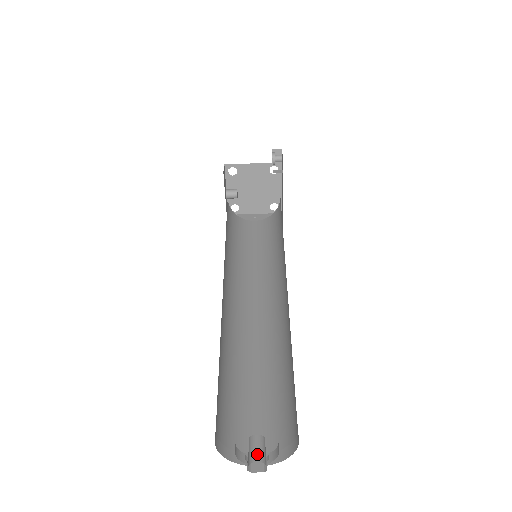
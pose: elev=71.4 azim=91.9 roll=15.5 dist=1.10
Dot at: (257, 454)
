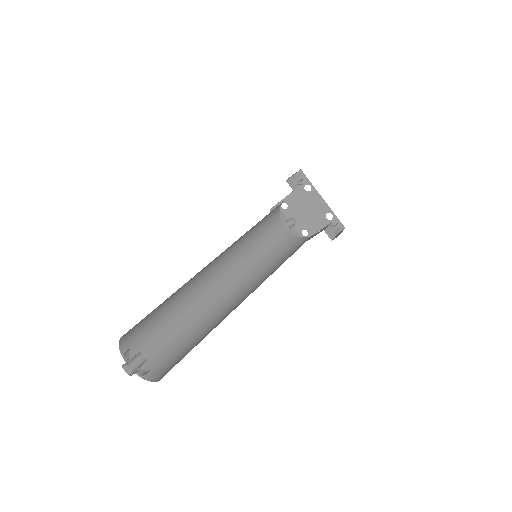
Dot at: (128, 361)
